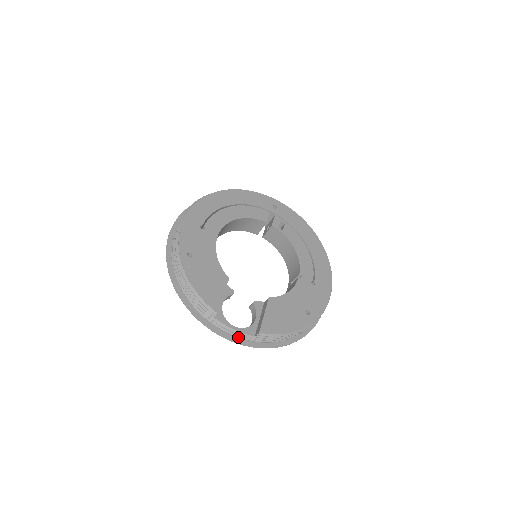
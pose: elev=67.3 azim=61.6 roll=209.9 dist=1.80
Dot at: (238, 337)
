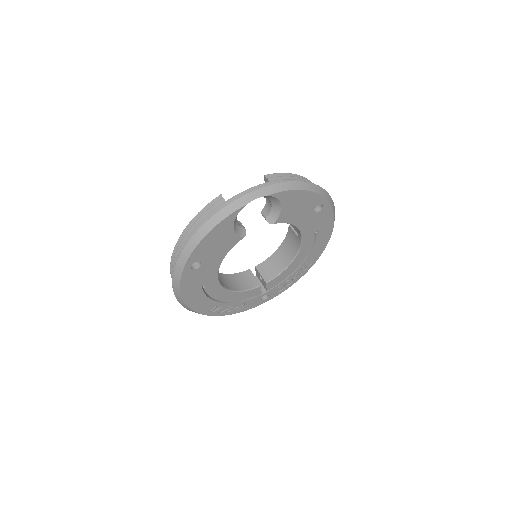
Dot at: occluded
